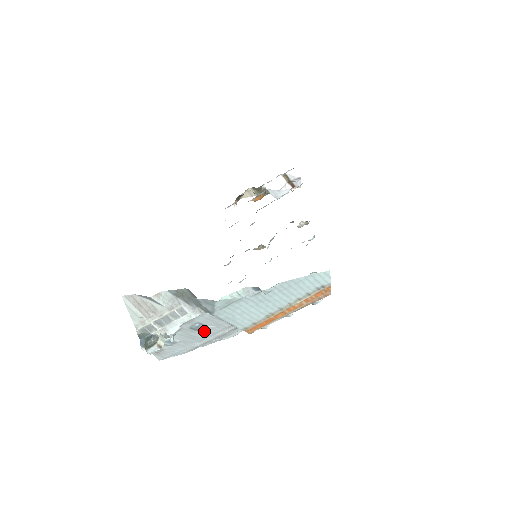
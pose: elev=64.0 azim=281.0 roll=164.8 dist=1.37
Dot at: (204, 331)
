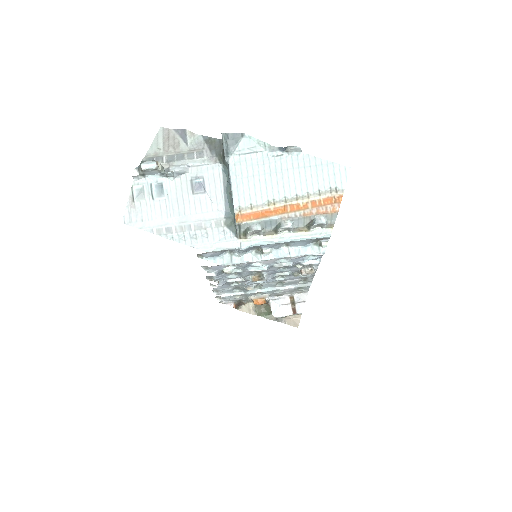
Dot at: (197, 199)
